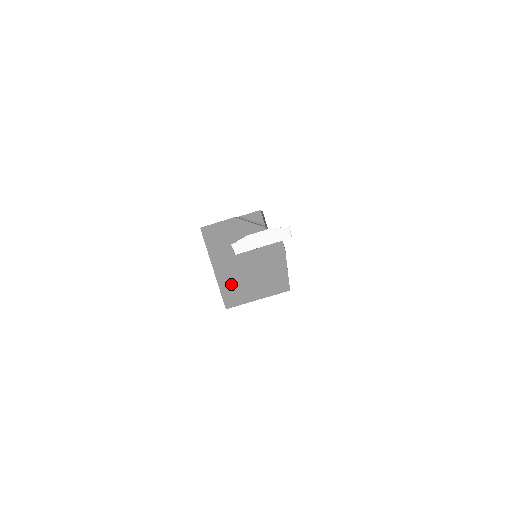
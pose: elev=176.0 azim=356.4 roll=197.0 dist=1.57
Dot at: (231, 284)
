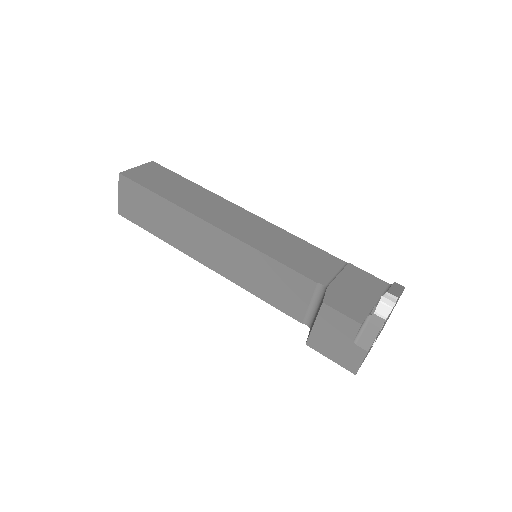
Dot at: occluded
